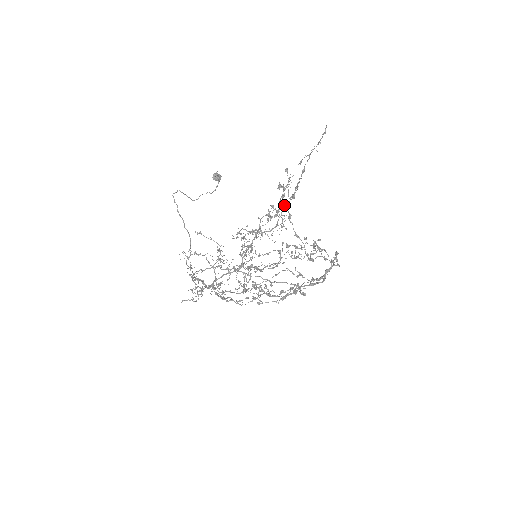
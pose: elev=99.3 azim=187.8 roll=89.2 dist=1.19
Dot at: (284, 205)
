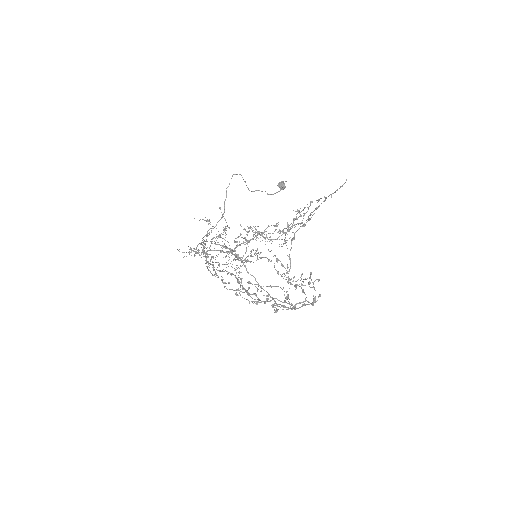
Dot at: occluded
